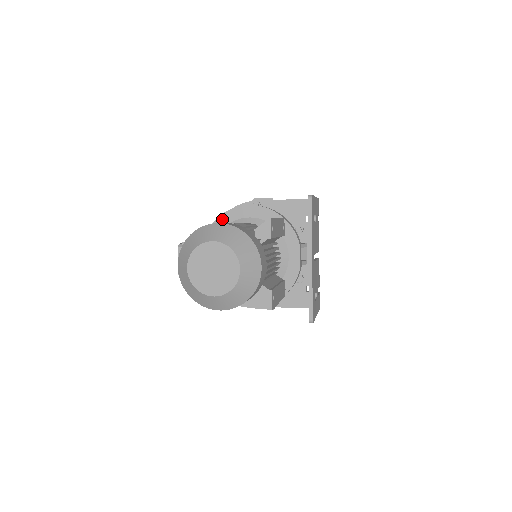
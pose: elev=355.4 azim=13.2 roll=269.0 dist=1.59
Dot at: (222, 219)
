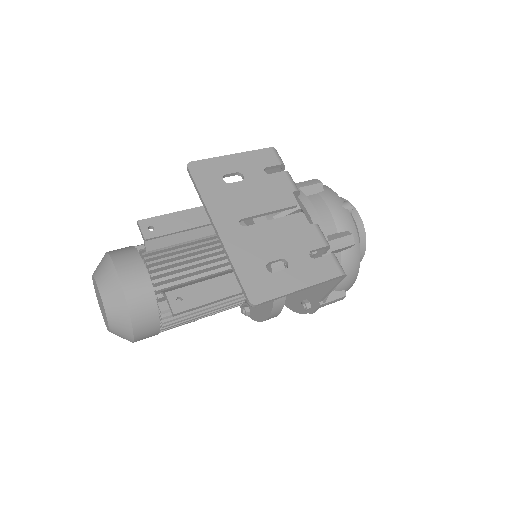
Dot at: occluded
